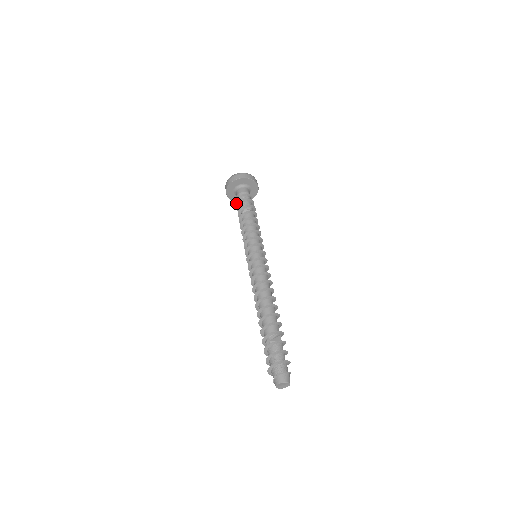
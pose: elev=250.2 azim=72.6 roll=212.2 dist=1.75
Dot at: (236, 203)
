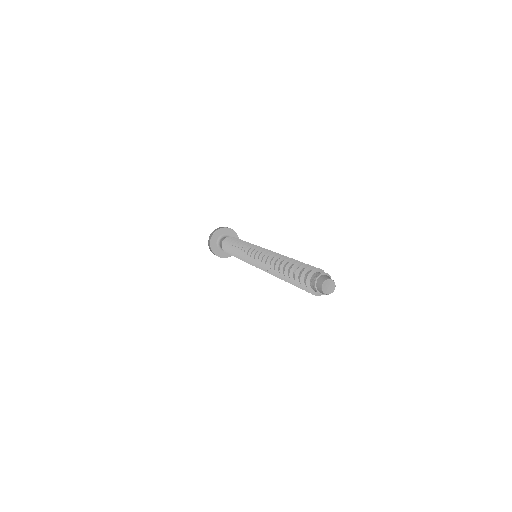
Dot at: occluded
